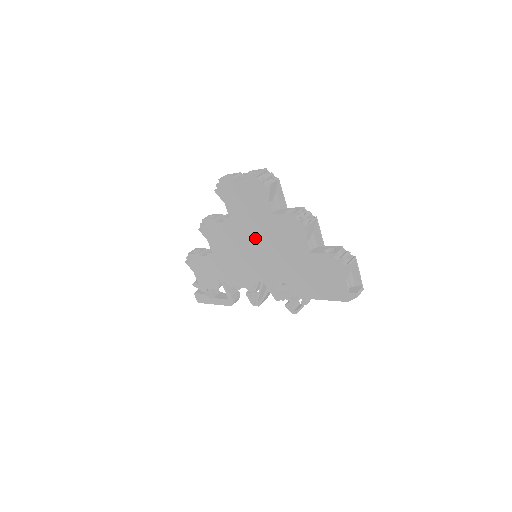
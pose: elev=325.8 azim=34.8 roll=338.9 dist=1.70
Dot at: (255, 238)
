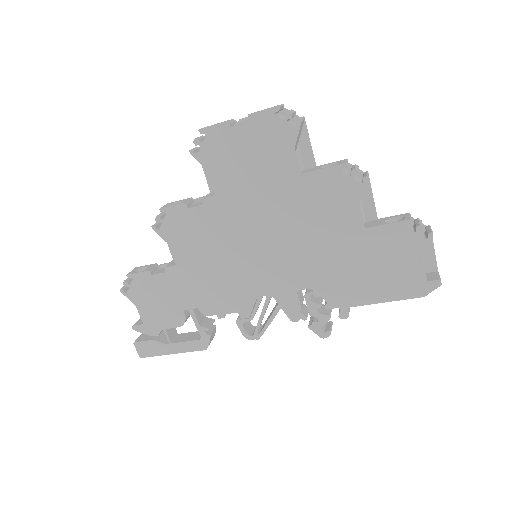
Dot at: (262, 222)
